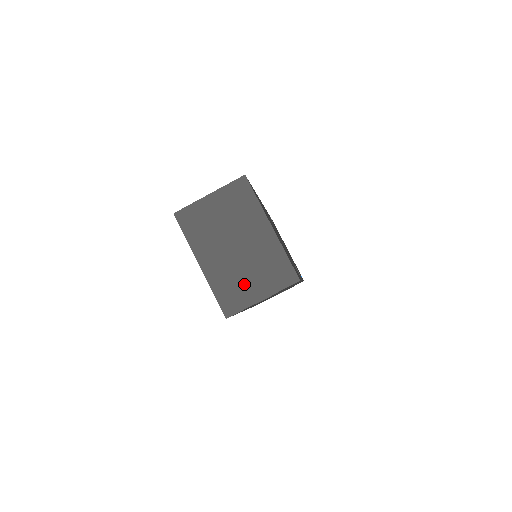
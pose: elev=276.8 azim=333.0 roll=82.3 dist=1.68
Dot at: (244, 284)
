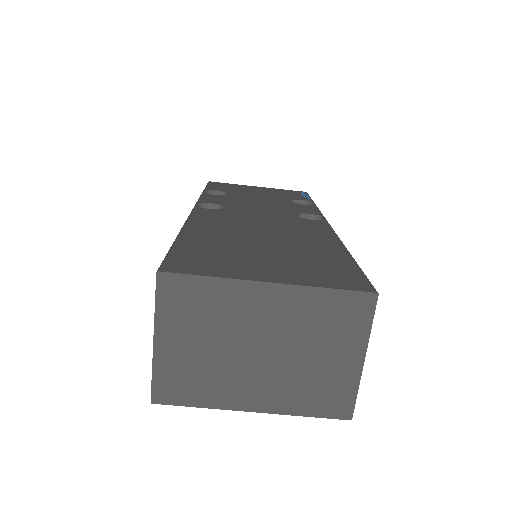
Dot at: (323, 371)
